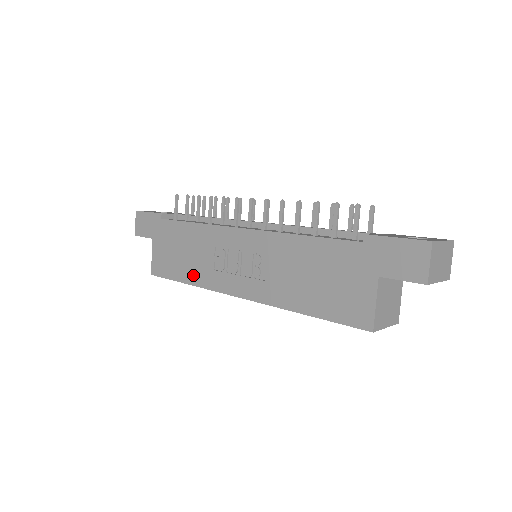
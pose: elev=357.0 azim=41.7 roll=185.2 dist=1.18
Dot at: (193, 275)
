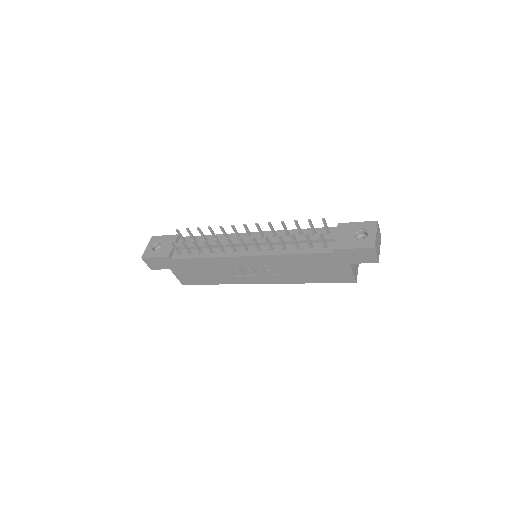
Dot at: (220, 280)
